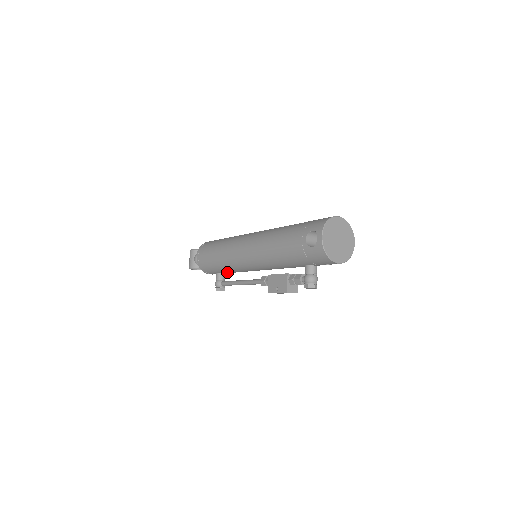
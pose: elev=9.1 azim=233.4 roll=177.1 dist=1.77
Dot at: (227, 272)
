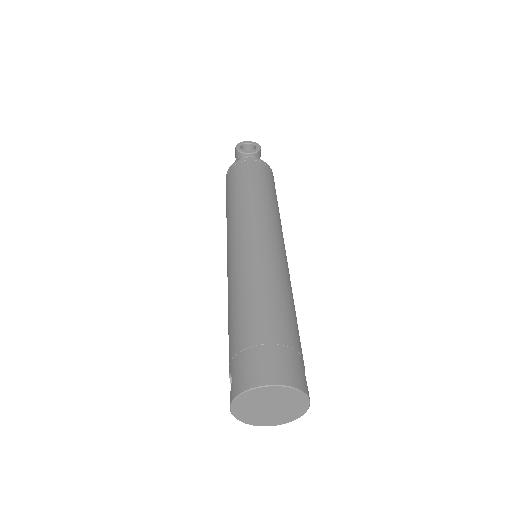
Dot at: occluded
